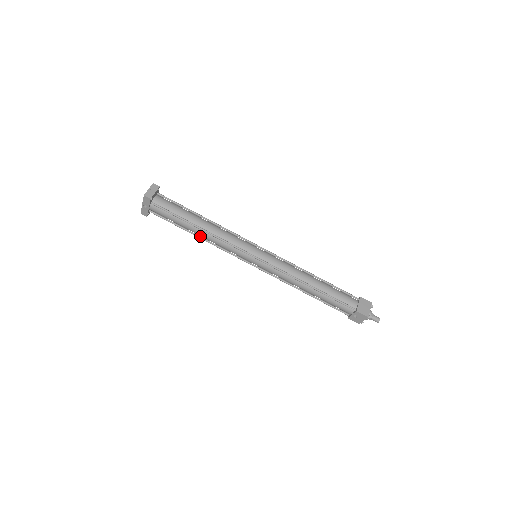
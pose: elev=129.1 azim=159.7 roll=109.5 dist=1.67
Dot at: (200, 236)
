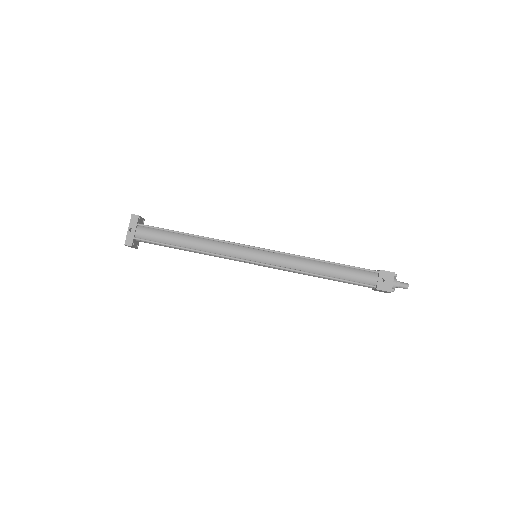
Dot at: (193, 249)
